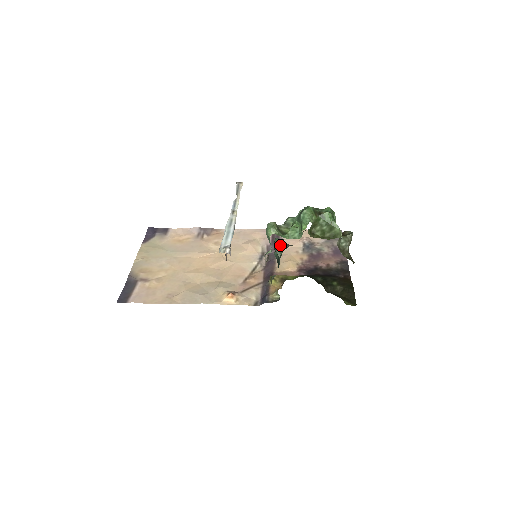
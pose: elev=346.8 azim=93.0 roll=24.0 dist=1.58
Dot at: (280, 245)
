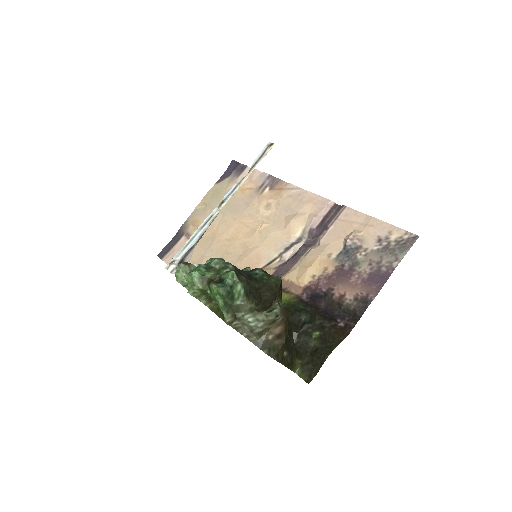
Dot at: occluded
